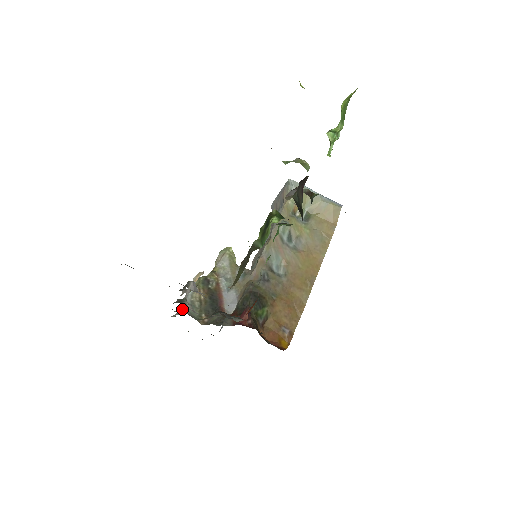
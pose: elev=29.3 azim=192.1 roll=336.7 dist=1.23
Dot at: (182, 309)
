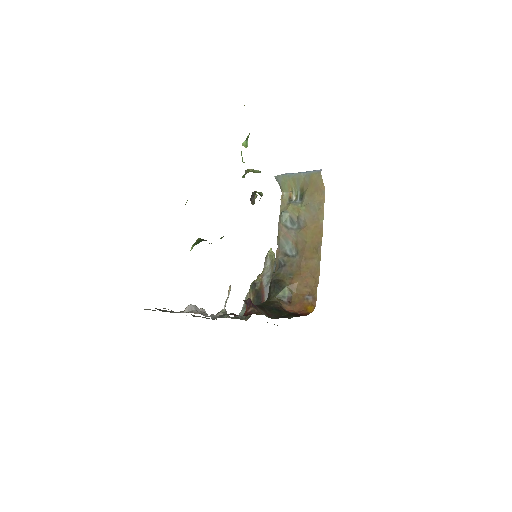
Dot at: occluded
